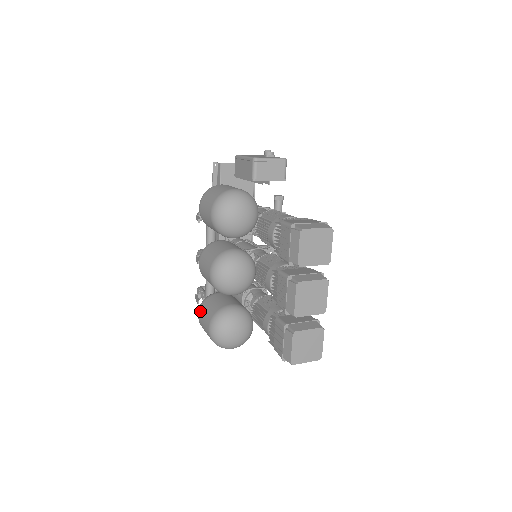
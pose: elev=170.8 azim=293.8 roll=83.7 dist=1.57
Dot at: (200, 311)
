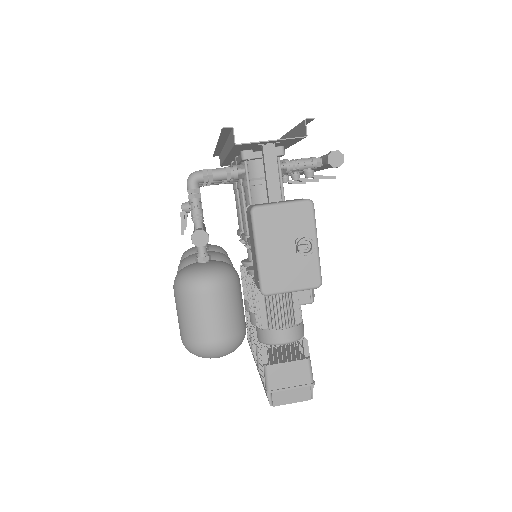
Dot at: occluded
